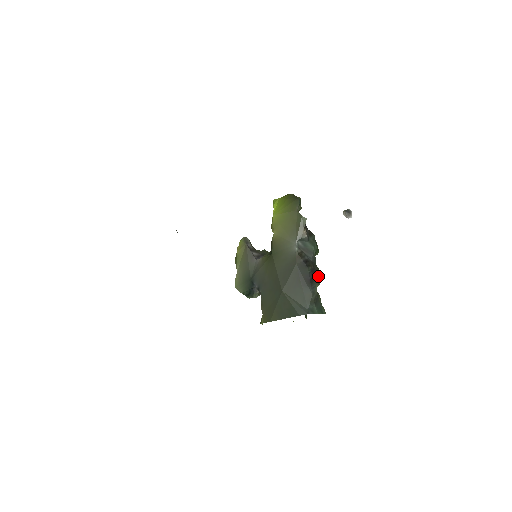
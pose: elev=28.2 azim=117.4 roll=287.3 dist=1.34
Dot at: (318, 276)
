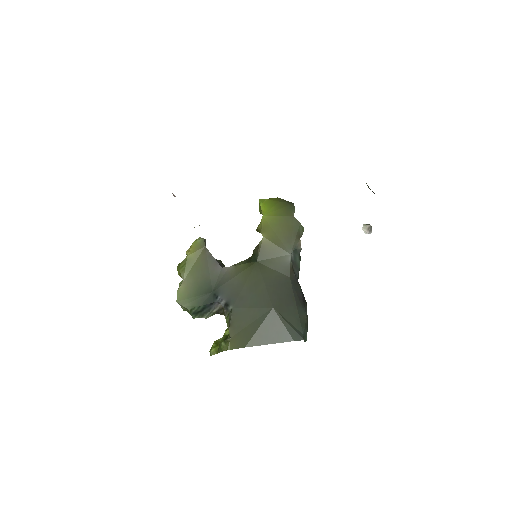
Dot at: occluded
